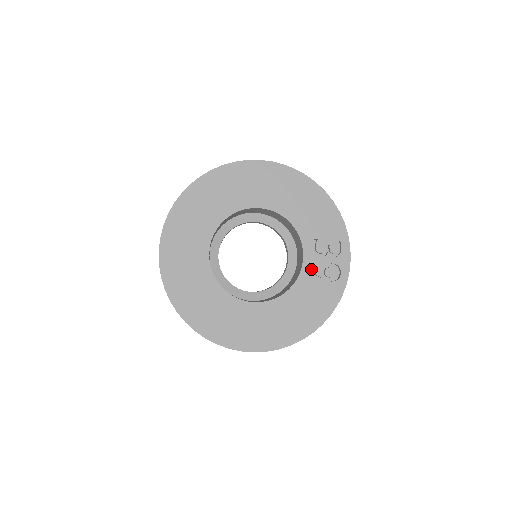
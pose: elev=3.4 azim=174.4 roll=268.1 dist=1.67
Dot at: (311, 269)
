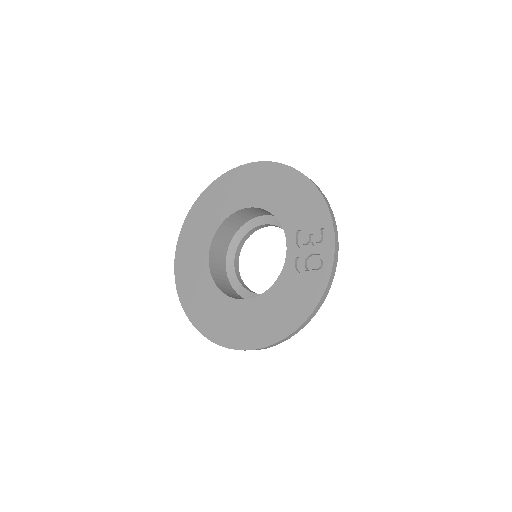
Dot at: (294, 262)
